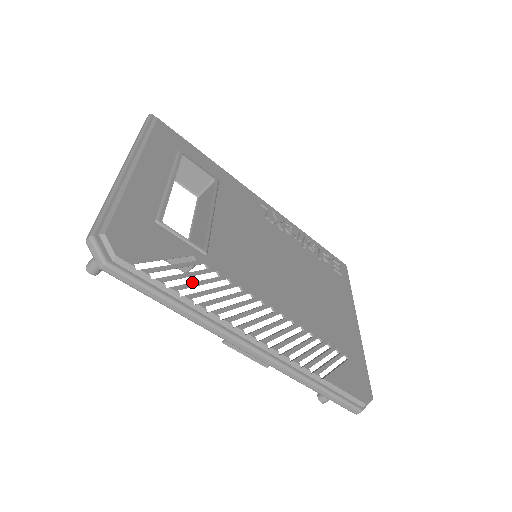
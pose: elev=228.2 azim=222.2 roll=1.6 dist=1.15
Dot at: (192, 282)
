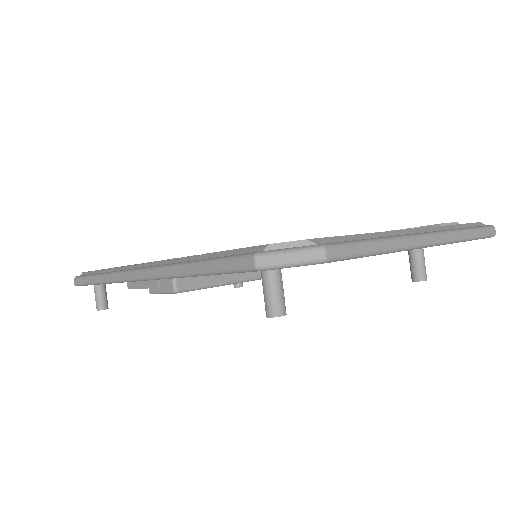
Dot at: occluded
